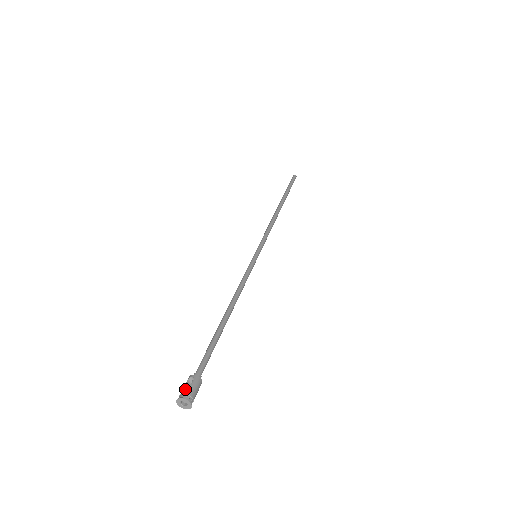
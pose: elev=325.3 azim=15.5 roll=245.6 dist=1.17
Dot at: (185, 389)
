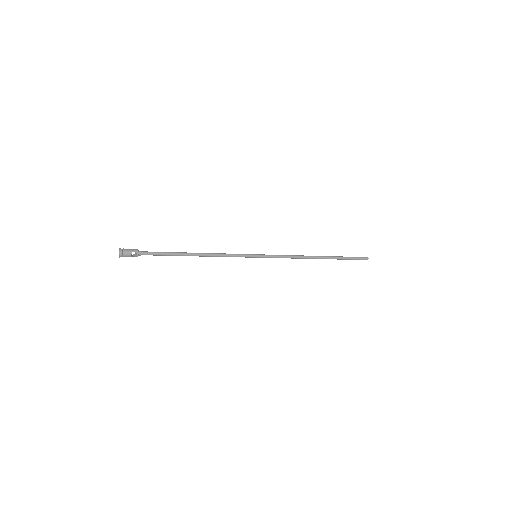
Dot at: occluded
